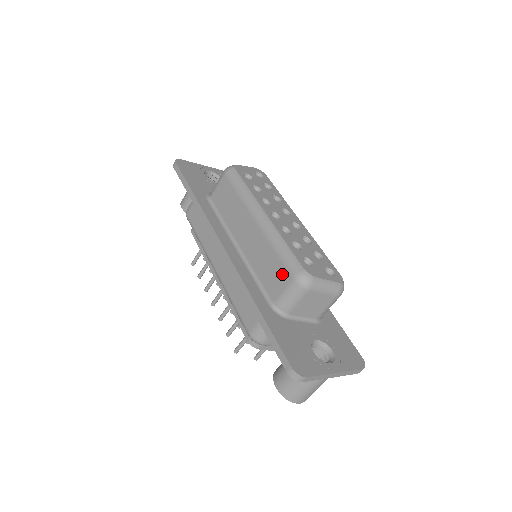
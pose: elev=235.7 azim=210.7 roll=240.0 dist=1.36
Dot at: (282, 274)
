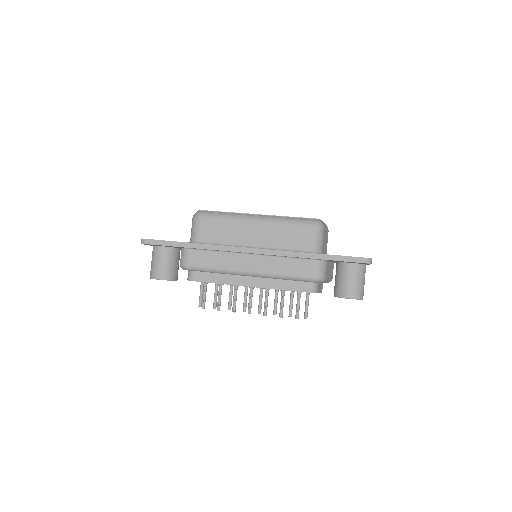
Dot at: (304, 231)
